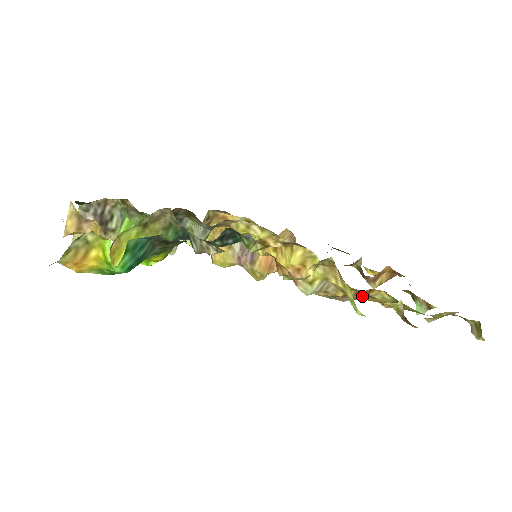
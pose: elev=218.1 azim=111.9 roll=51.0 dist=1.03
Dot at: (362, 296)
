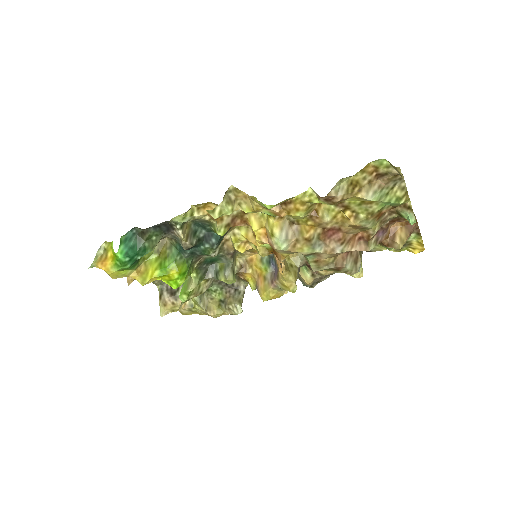
Dot at: (290, 208)
